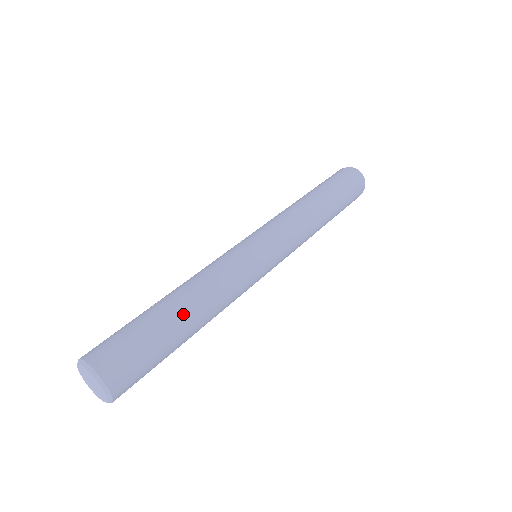
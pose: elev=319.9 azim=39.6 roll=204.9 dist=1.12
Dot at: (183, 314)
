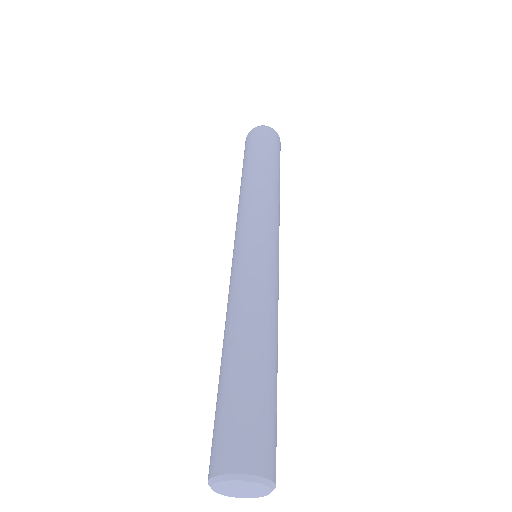
Dot at: (247, 351)
